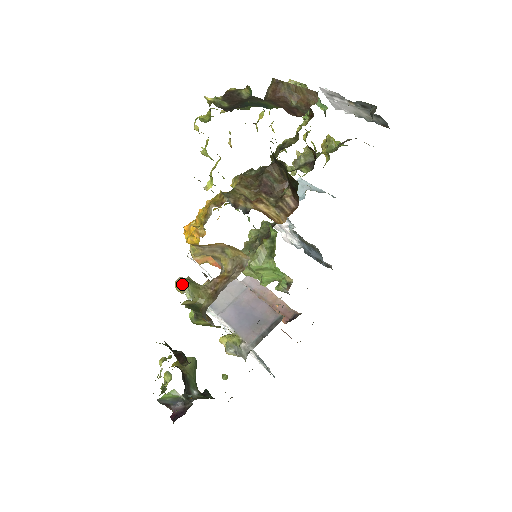
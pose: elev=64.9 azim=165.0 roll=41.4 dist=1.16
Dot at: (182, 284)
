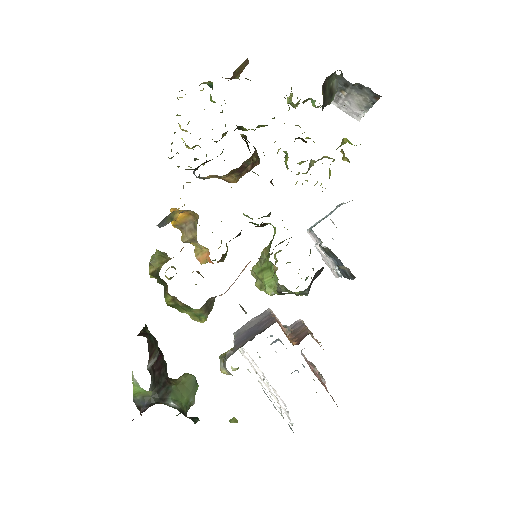
Dot at: (153, 255)
